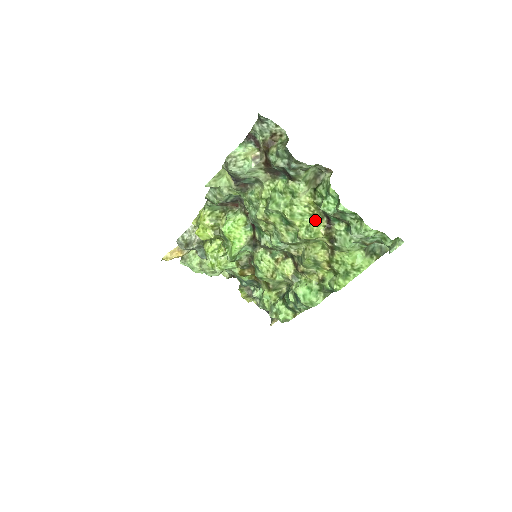
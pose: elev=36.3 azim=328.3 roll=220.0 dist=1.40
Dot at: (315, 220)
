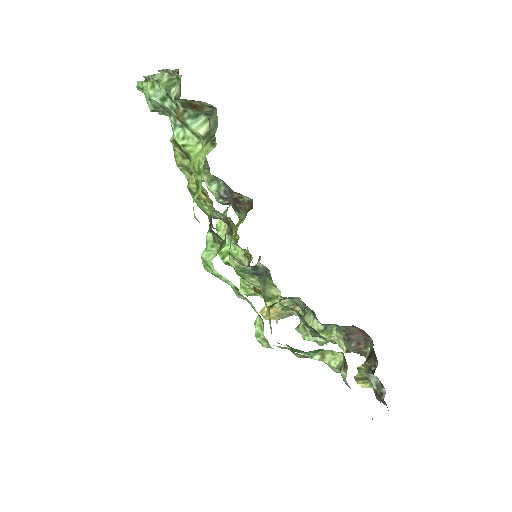
Dot at: occluded
